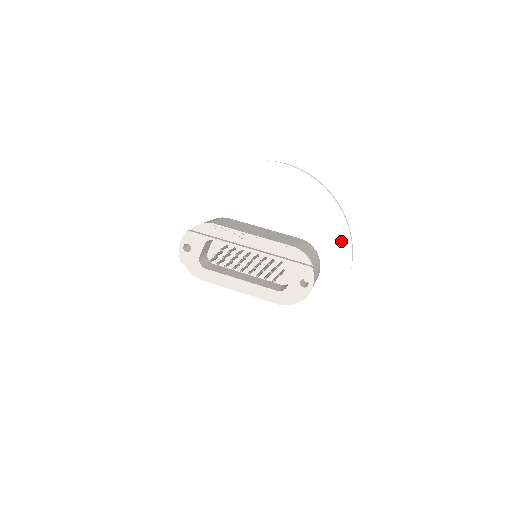
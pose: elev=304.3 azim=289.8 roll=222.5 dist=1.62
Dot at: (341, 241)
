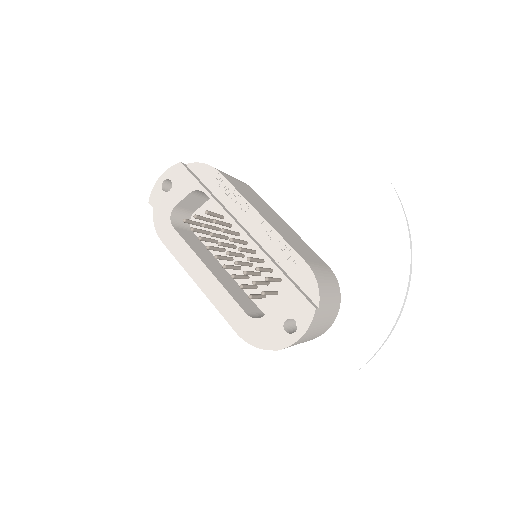
Dot at: (385, 303)
